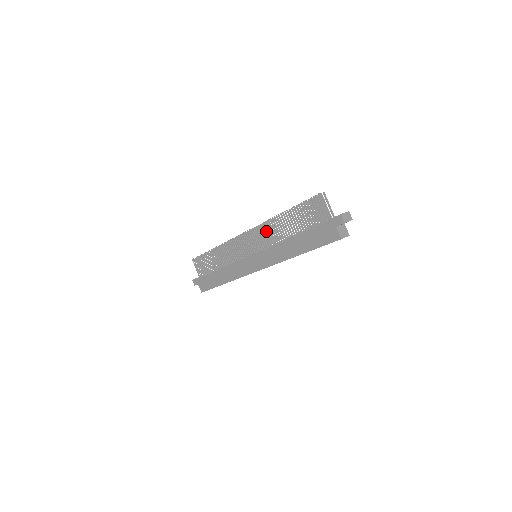
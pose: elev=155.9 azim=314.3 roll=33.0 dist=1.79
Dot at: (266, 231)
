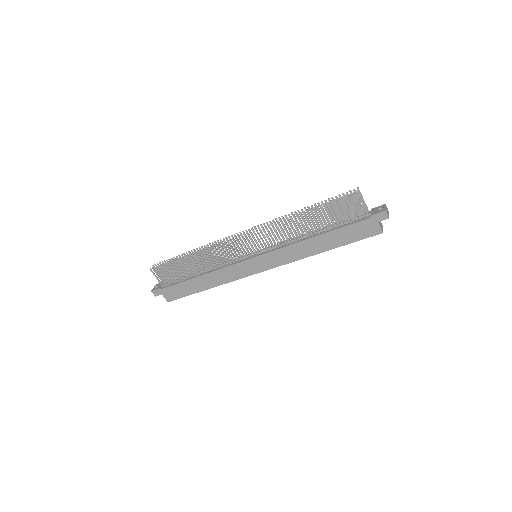
Dot at: (276, 231)
